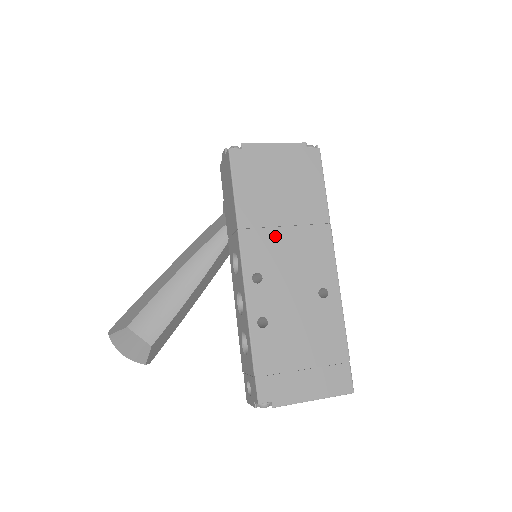
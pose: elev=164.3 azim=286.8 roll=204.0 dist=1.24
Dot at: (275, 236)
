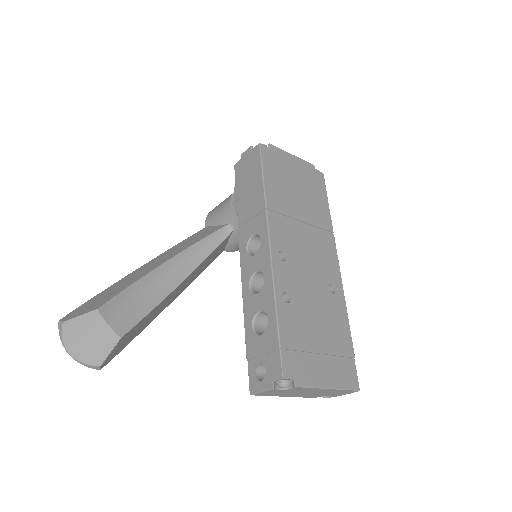
Dot at: (295, 226)
